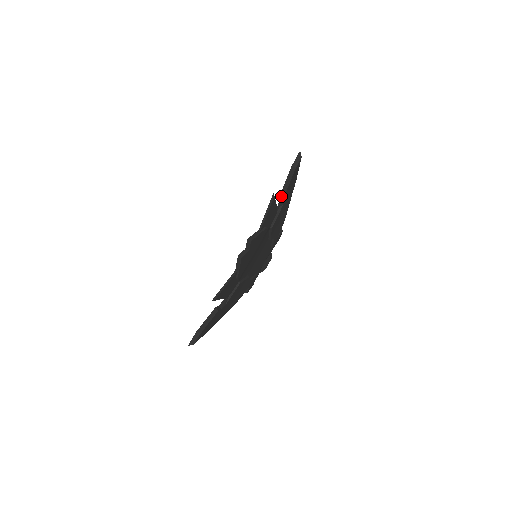
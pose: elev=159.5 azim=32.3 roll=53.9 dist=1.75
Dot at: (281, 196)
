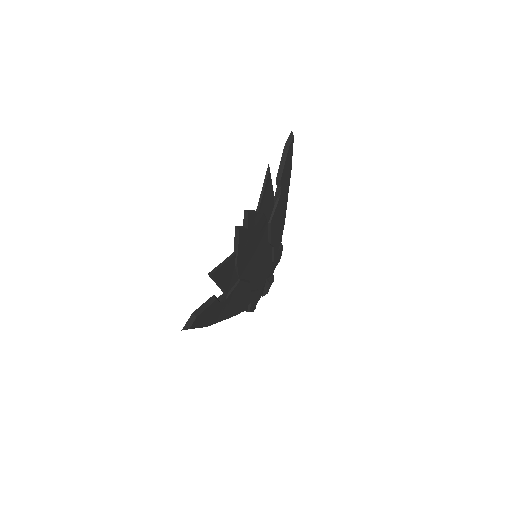
Dot at: (277, 182)
